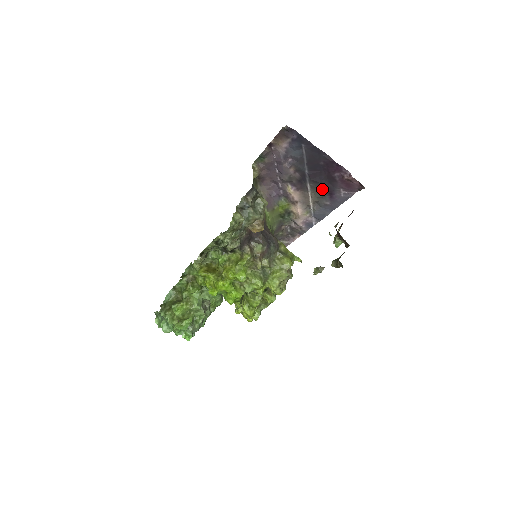
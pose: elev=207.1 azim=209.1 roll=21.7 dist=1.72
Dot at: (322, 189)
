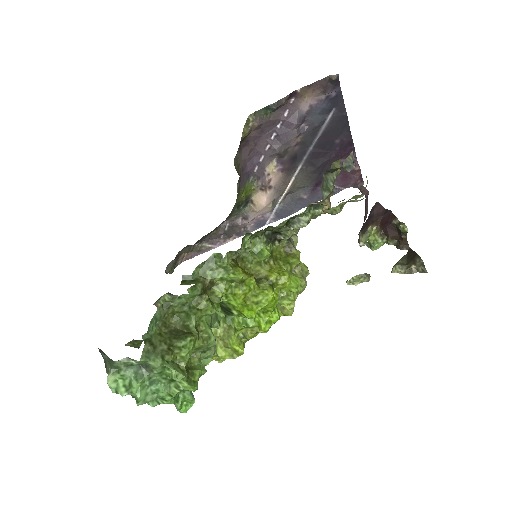
Dot at: (313, 176)
